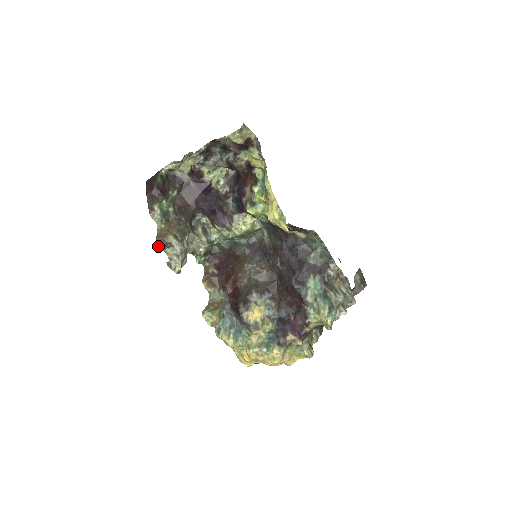
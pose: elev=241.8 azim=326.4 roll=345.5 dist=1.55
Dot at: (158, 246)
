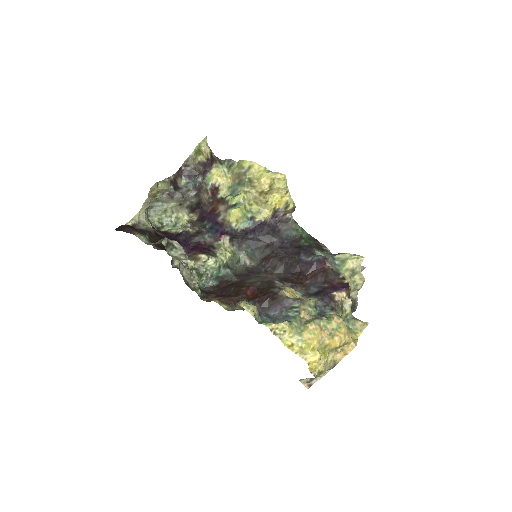
Dot at: (163, 239)
